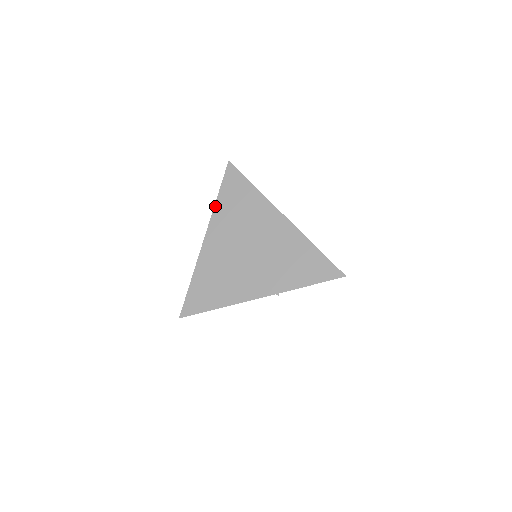
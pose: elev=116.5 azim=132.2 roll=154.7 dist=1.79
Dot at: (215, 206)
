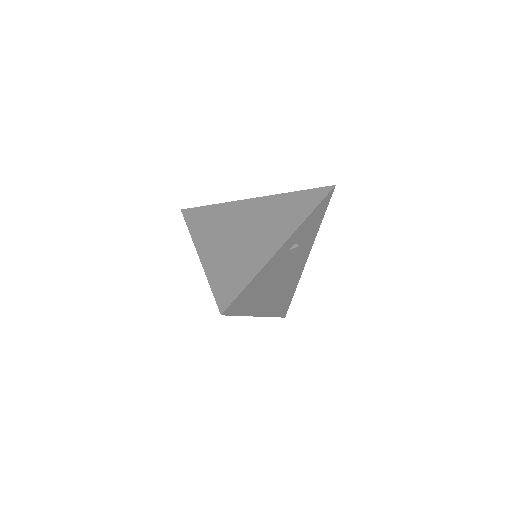
Dot at: (191, 234)
